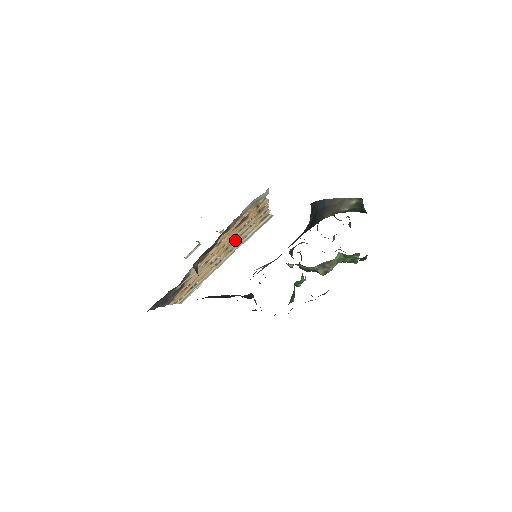
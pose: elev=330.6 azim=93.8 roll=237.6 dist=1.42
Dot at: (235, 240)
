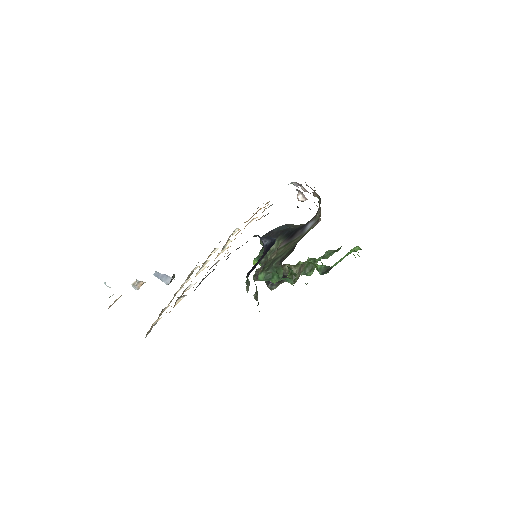
Dot at: occluded
